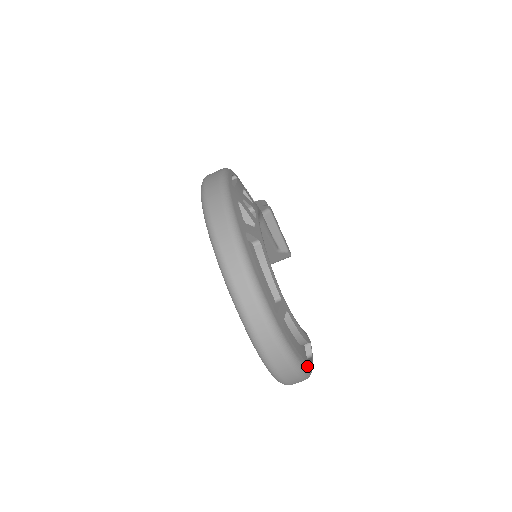
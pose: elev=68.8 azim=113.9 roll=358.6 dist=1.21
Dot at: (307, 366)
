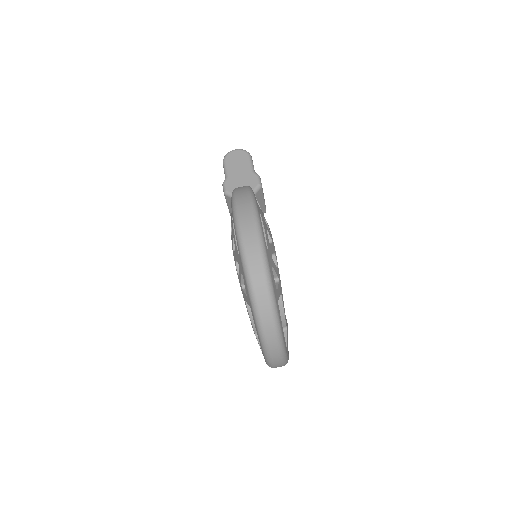
Dot at: occluded
